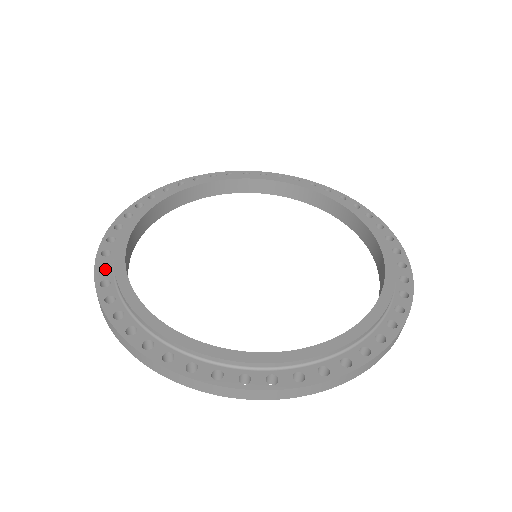
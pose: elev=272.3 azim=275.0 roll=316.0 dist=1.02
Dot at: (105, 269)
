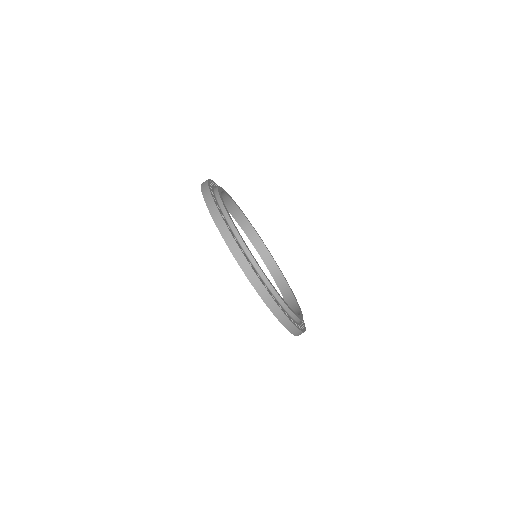
Dot at: occluded
